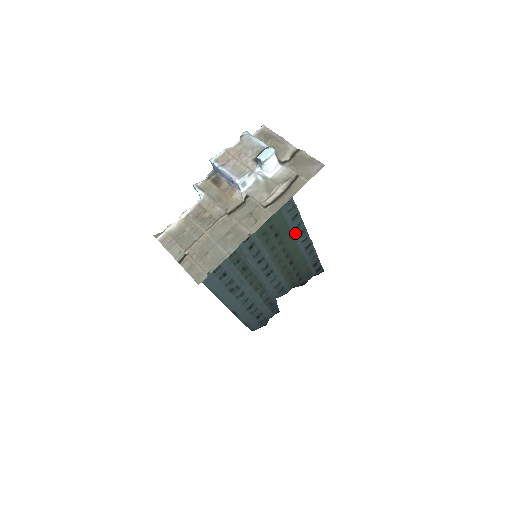
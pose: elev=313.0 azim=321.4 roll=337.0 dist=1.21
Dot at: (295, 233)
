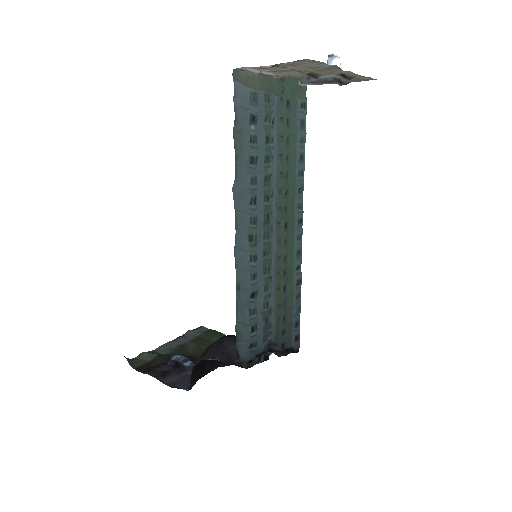
Dot at: (295, 246)
